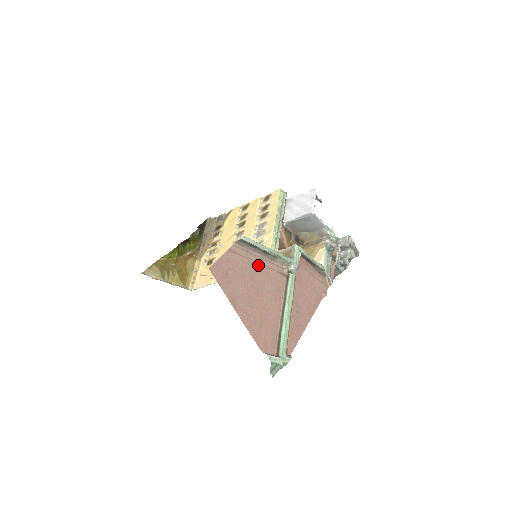
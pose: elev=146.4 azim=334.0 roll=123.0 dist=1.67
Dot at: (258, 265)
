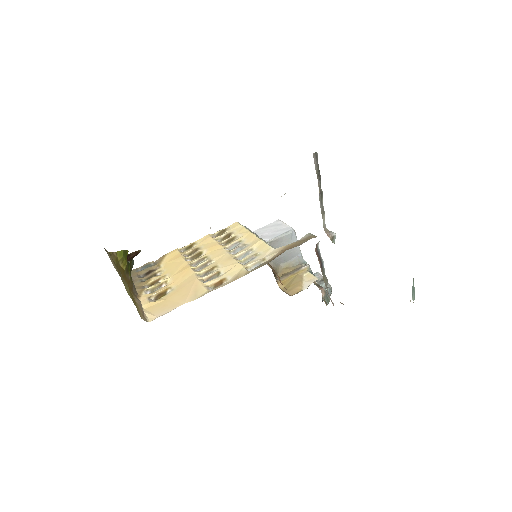
Dot at: occluded
